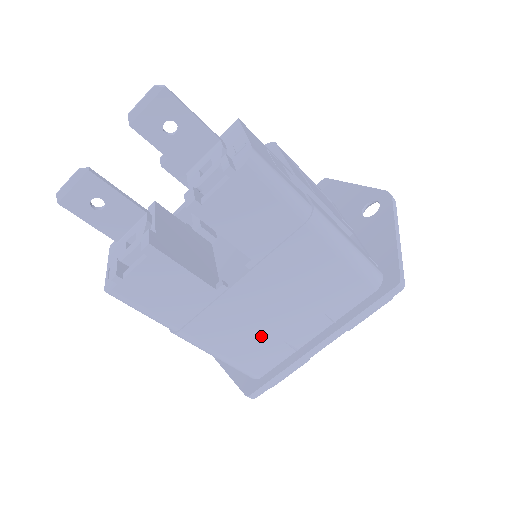
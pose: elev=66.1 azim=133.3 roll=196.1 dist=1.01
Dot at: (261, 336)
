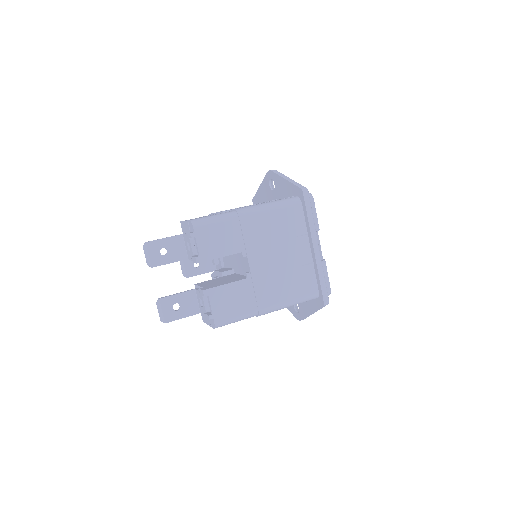
Dot at: (290, 275)
